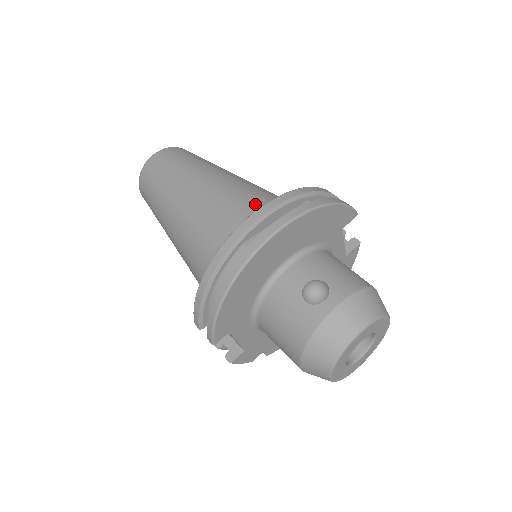
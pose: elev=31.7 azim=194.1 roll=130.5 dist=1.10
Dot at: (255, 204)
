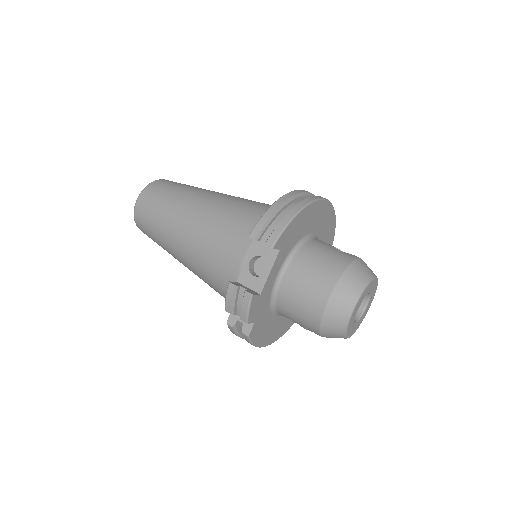
Dot at: occluded
